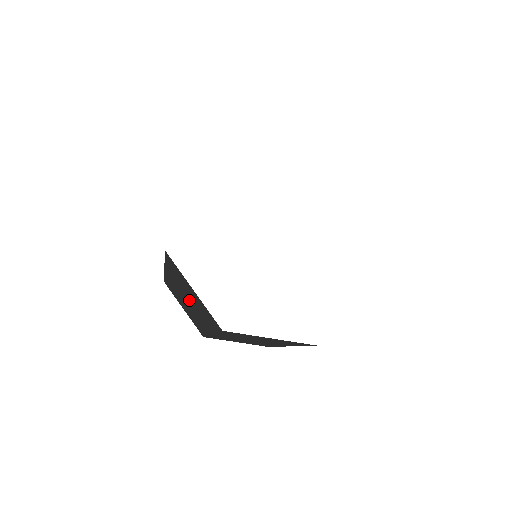
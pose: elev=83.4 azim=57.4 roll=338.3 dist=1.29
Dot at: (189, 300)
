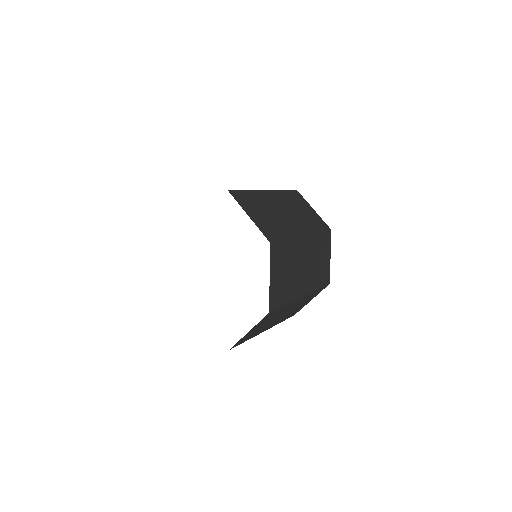
Dot at: occluded
